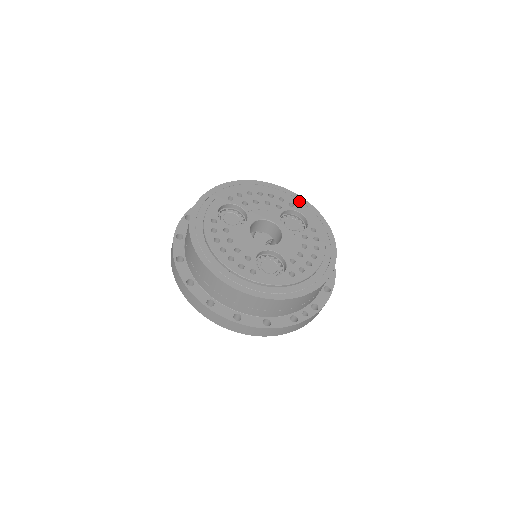
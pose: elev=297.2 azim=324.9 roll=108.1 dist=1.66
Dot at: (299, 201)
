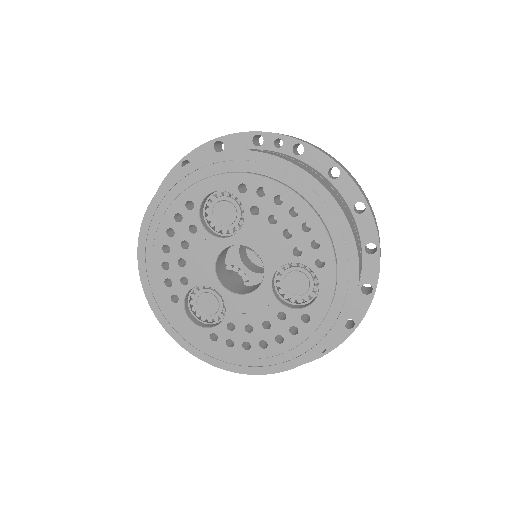
Dot at: (346, 264)
